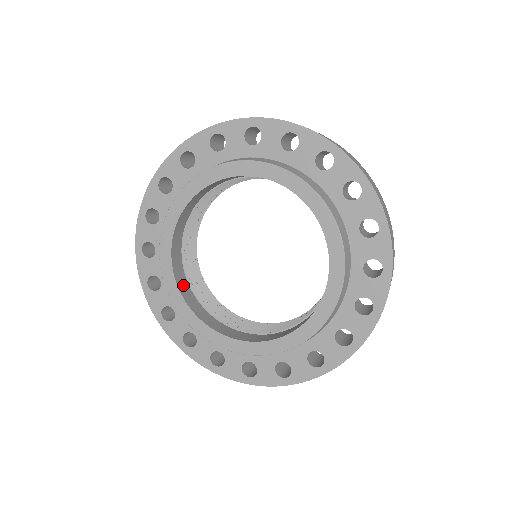
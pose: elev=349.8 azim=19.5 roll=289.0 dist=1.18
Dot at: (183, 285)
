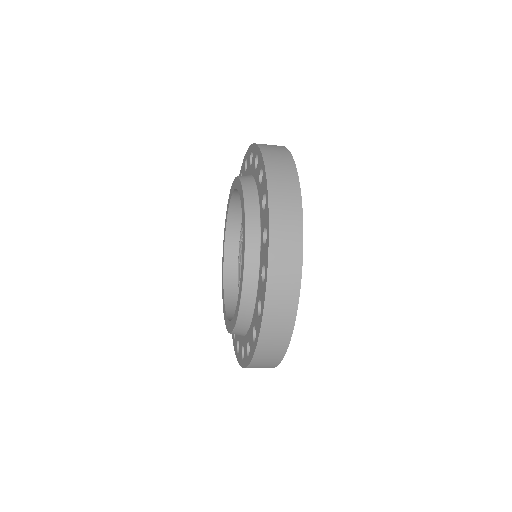
Dot at: (232, 303)
